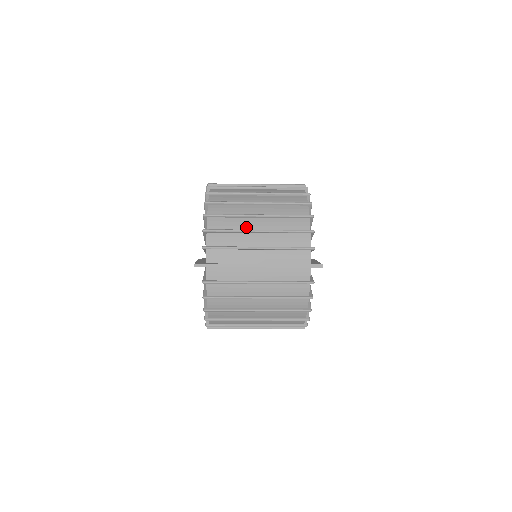
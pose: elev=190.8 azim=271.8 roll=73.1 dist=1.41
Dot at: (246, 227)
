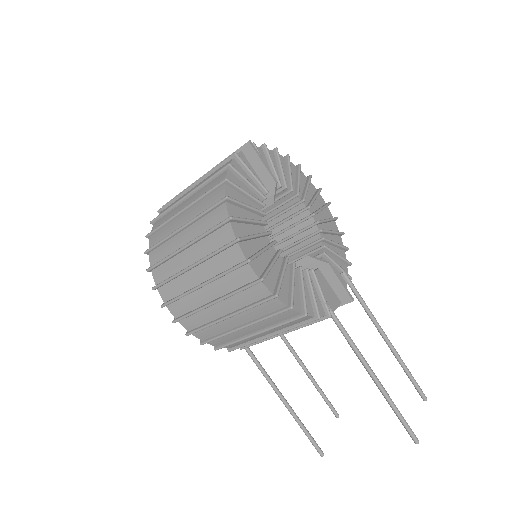
Dot at: occluded
